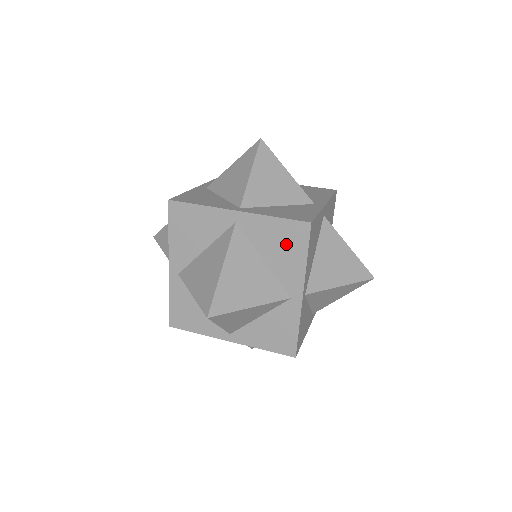
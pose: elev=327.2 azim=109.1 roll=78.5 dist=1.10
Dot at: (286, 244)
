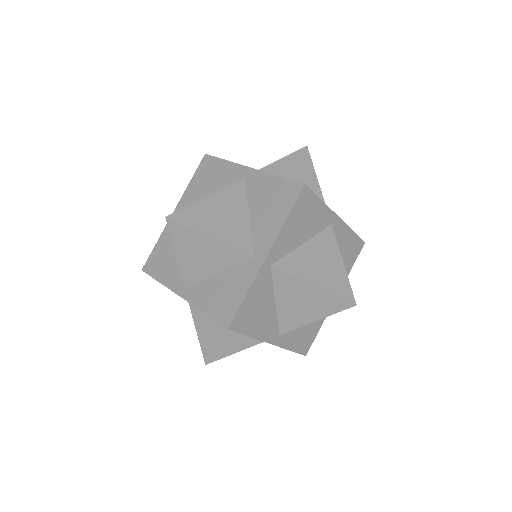
Dot at: (275, 202)
